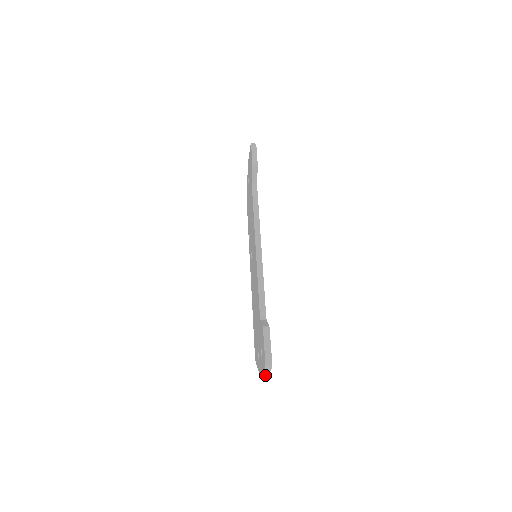
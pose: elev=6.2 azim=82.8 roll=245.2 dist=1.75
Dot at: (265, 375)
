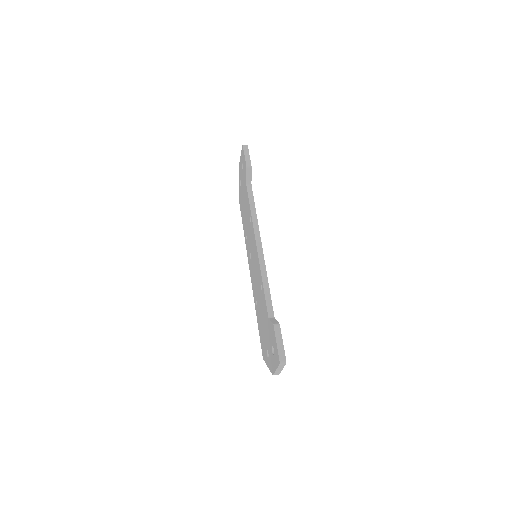
Dot at: (278, 372)
